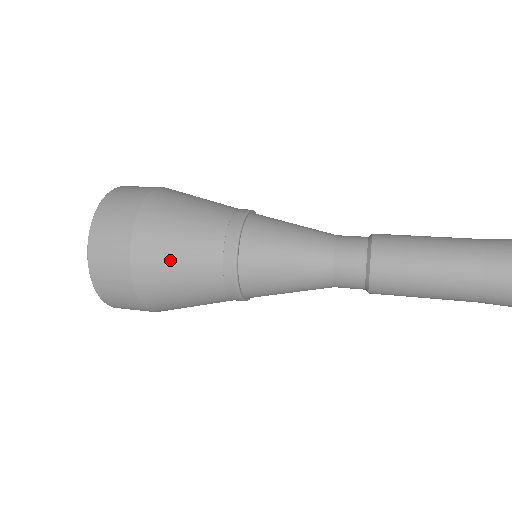
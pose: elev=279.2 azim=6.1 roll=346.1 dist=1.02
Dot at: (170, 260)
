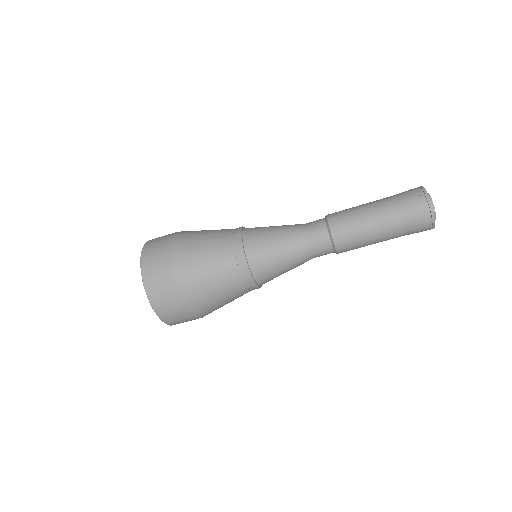
Dot at: (212, 297)
